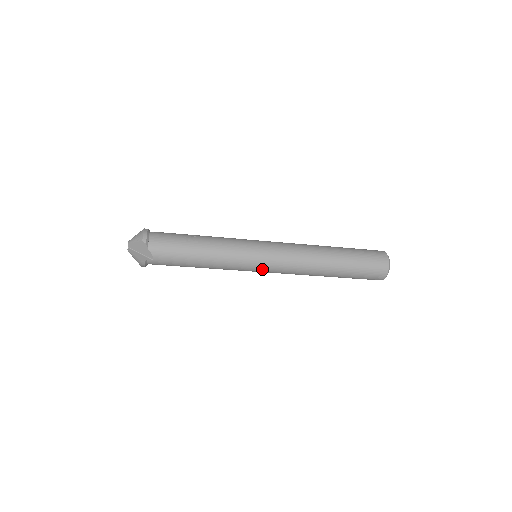
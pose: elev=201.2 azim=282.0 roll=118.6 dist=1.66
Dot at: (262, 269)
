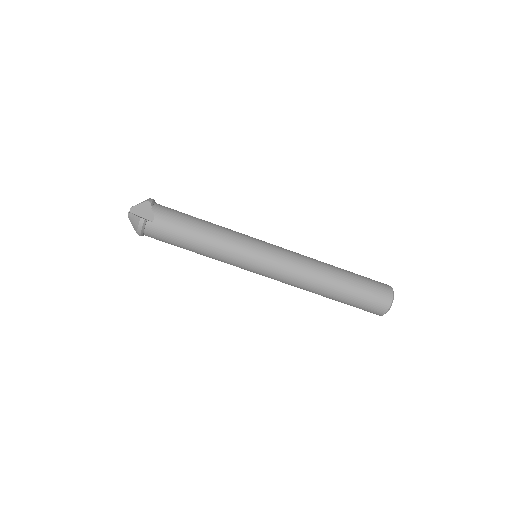
Dot at: (262, 262)
